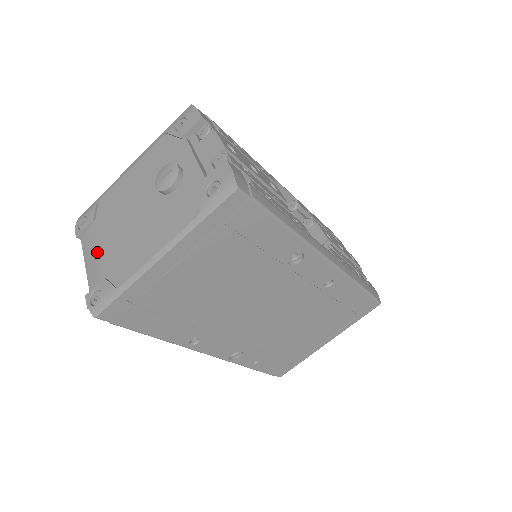
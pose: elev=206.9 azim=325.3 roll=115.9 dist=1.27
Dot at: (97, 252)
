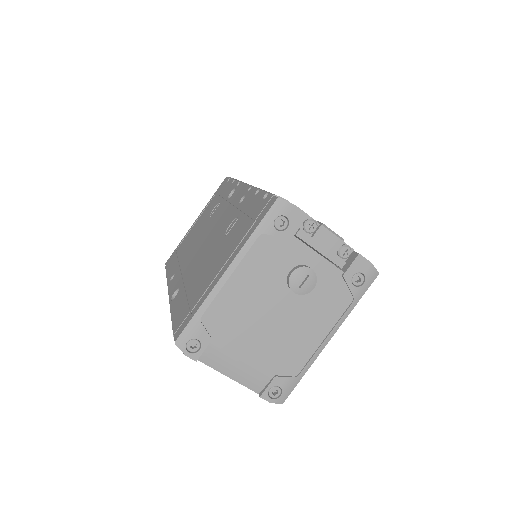
Dot at: (242, 362)
